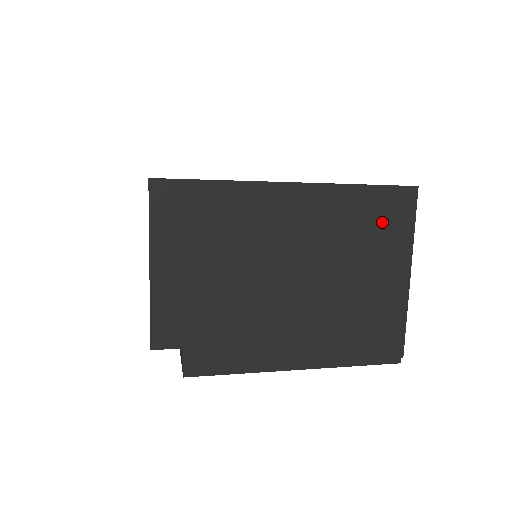
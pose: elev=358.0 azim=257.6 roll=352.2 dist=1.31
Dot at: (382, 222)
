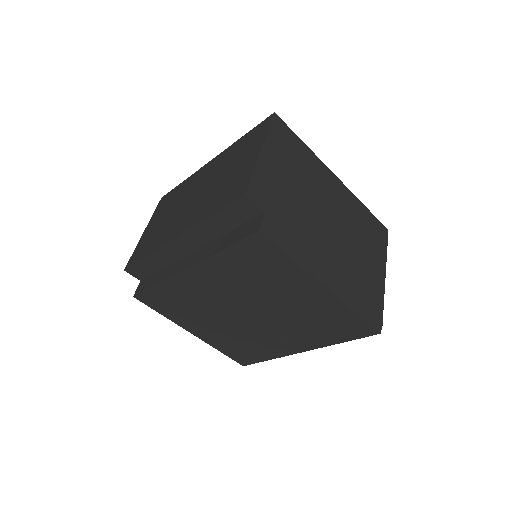
Dot at: (373, 233)
